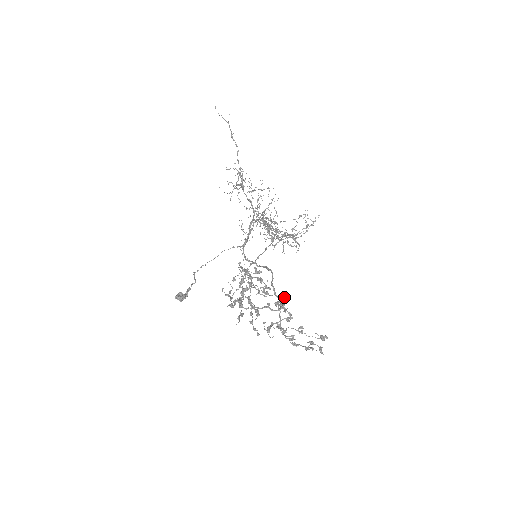
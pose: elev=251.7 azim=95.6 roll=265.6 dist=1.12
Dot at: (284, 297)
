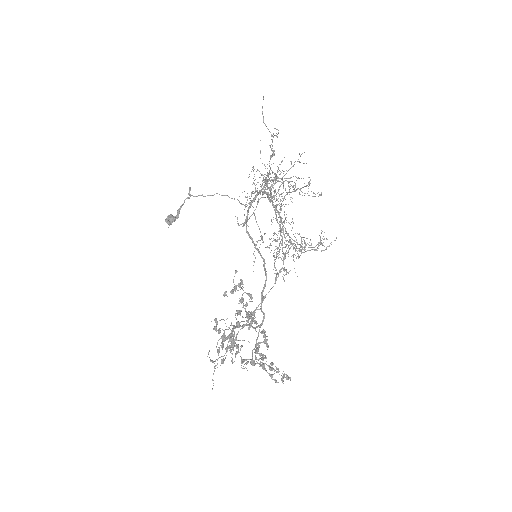
Dot at: (266, 340)
